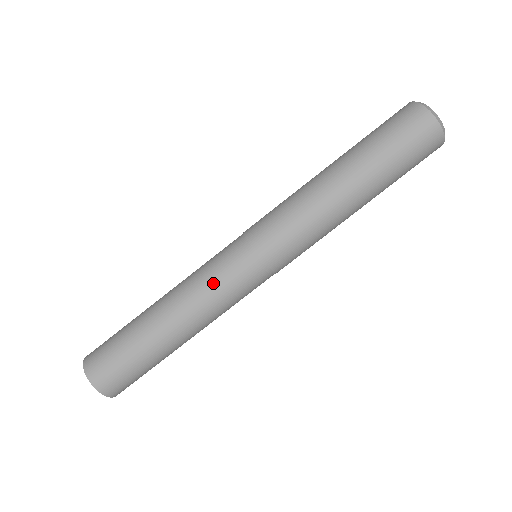
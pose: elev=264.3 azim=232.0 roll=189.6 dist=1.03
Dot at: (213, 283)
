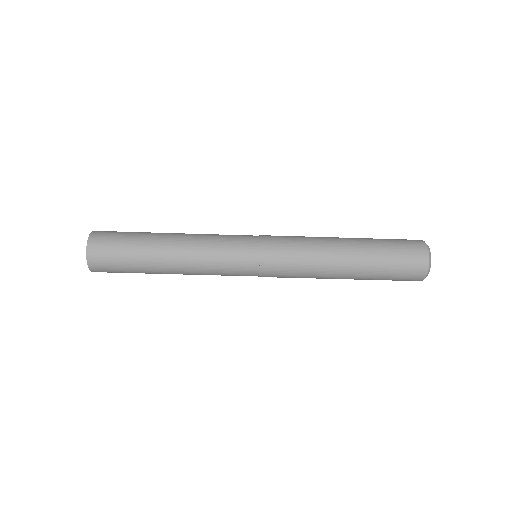
Dot at: (218, 272)
